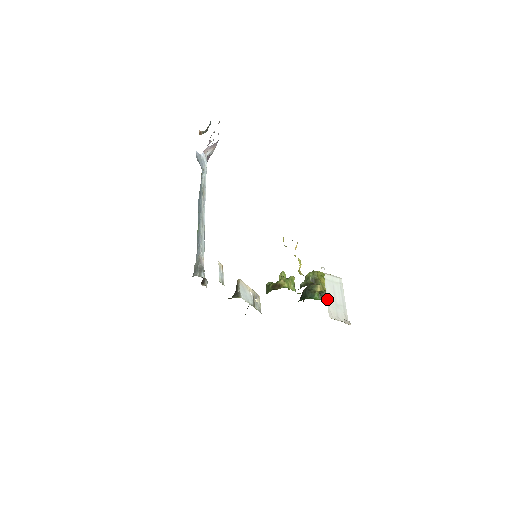
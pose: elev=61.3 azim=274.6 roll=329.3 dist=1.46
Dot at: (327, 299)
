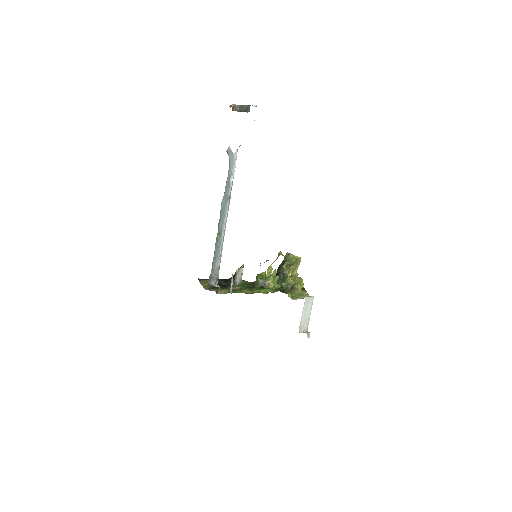
Dot at: (301, 318)
